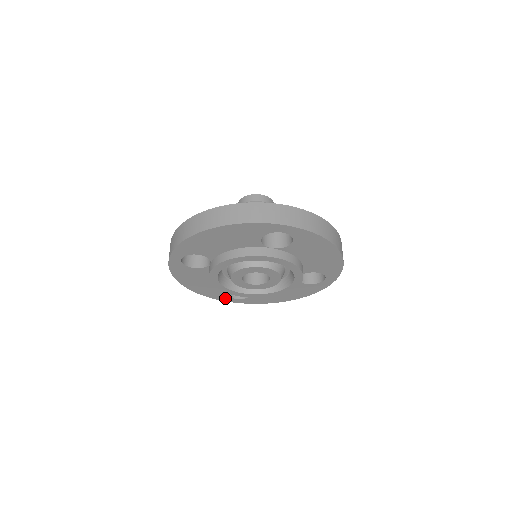
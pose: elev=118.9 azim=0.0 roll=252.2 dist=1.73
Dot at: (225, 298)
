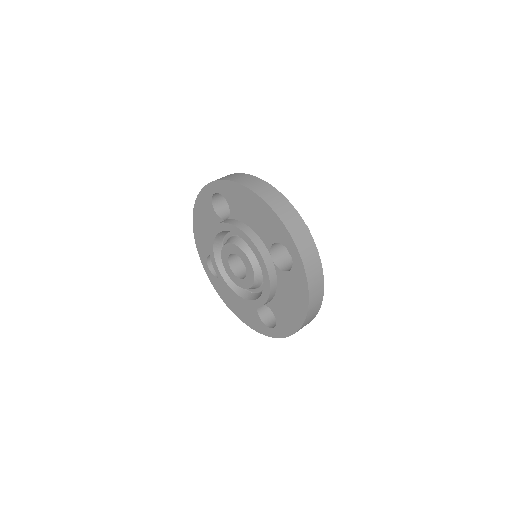
Dot at: (203, 258)
